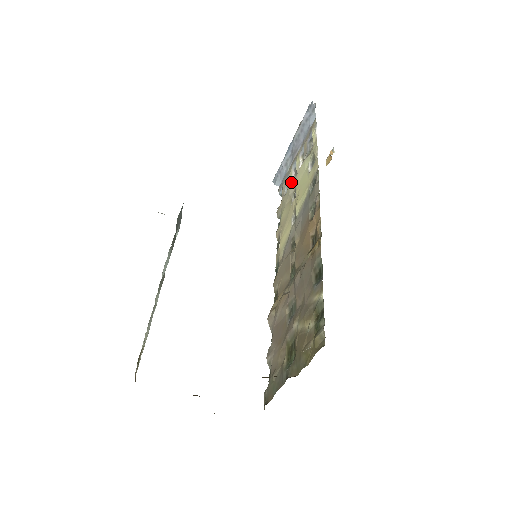
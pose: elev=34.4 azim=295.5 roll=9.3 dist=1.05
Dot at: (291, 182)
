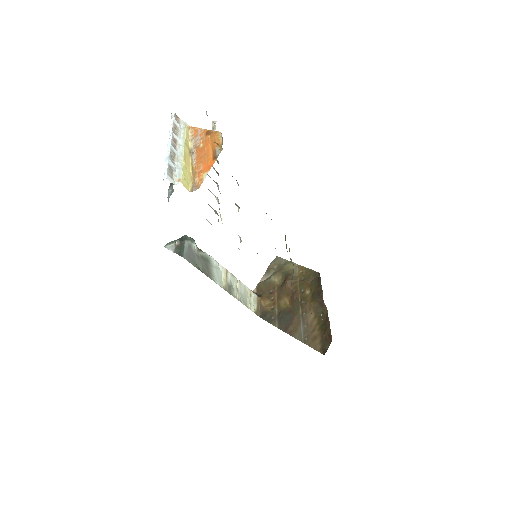
Dot at: occluded
